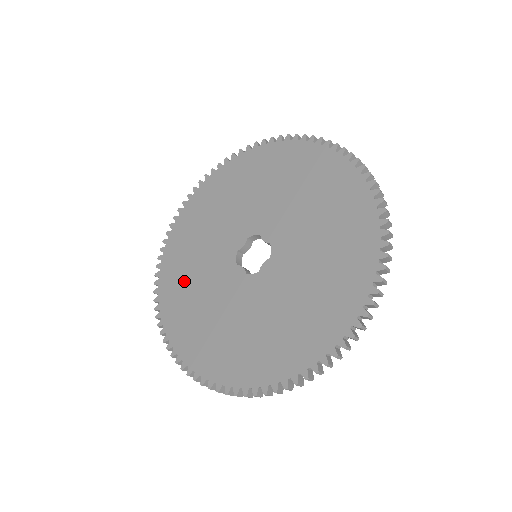
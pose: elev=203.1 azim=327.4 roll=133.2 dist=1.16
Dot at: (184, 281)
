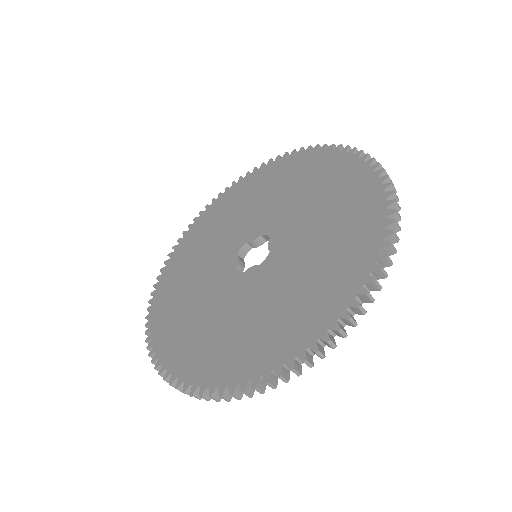
Dot at: (199, 337)
